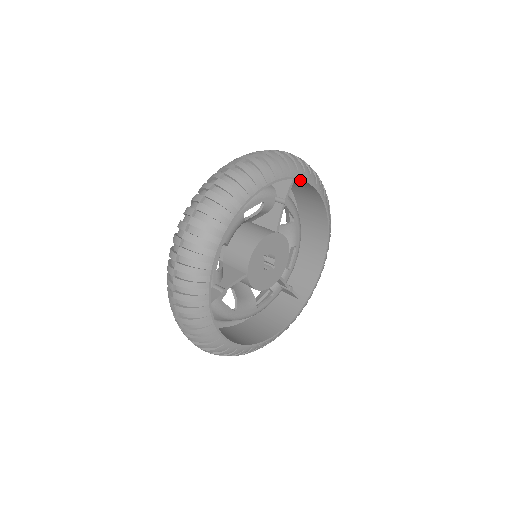
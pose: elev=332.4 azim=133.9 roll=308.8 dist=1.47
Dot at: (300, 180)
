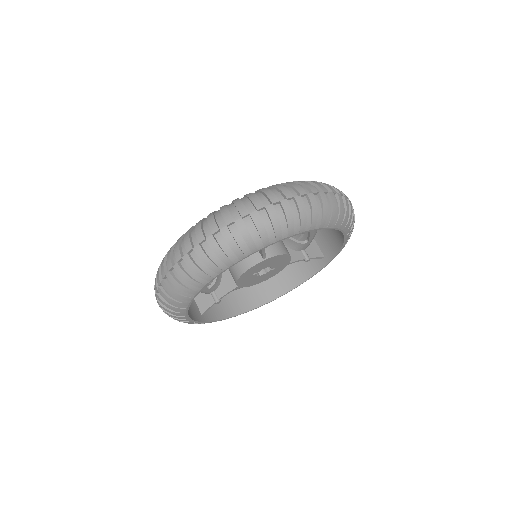
Dot at: occluded
